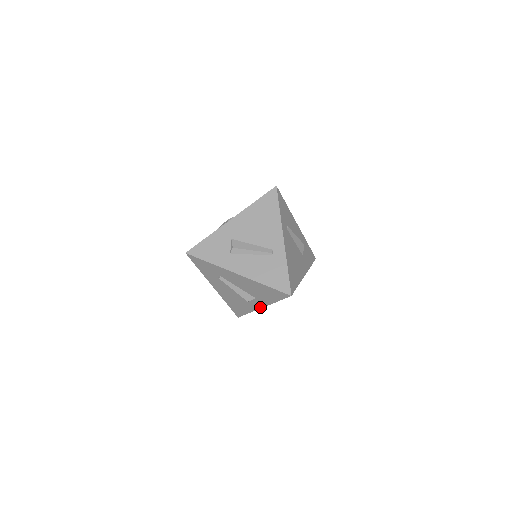
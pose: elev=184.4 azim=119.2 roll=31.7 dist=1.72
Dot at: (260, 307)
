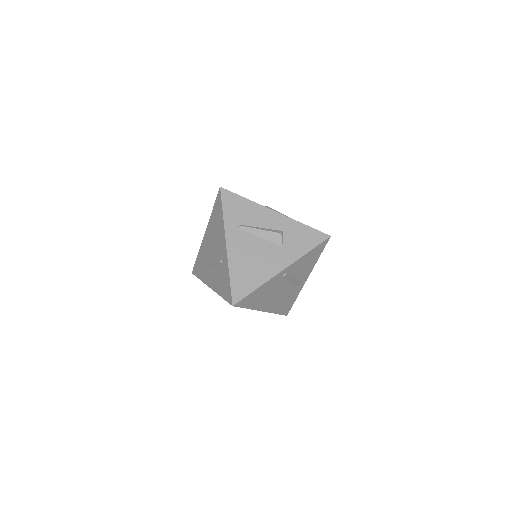
Dot at: (262, 311)
